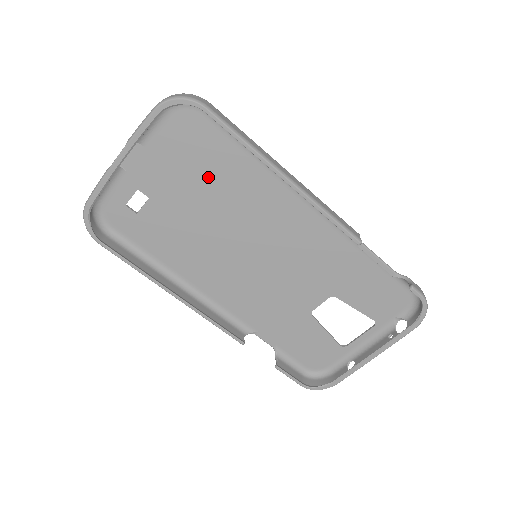
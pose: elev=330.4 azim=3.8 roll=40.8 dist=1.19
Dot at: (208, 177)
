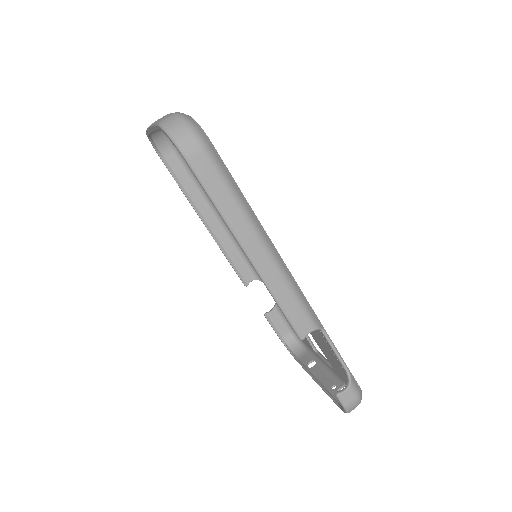
Dot at: occluded
